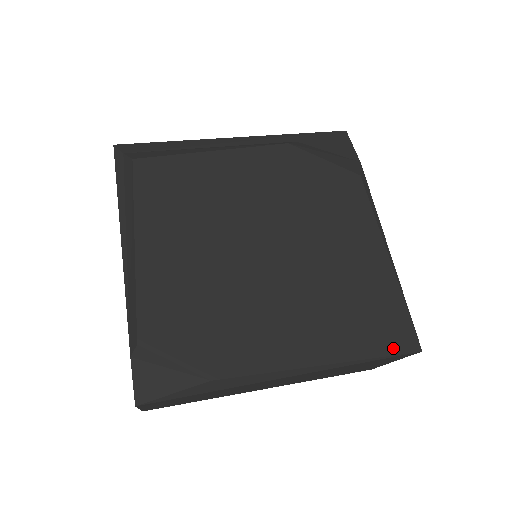
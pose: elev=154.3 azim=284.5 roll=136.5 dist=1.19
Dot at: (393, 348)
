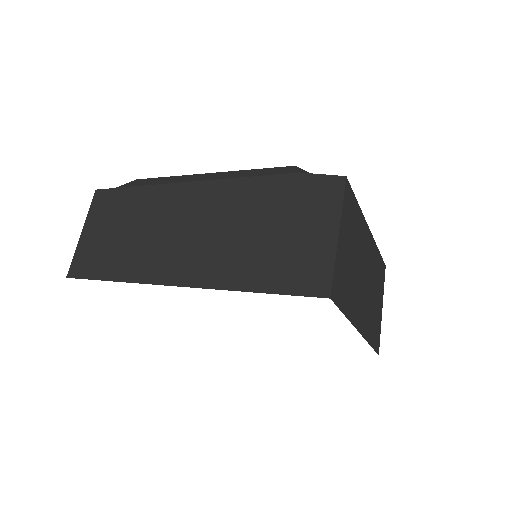
Dot at: occluded
